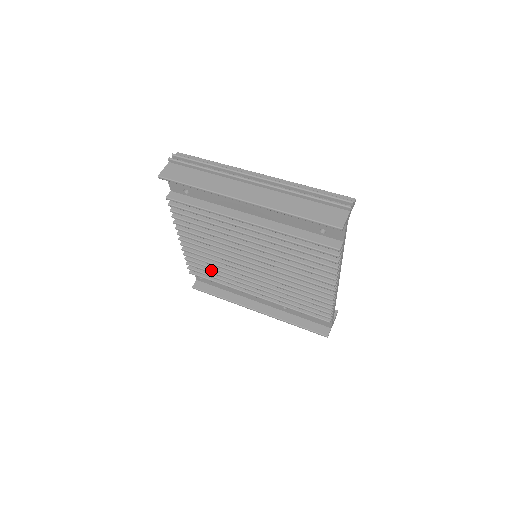
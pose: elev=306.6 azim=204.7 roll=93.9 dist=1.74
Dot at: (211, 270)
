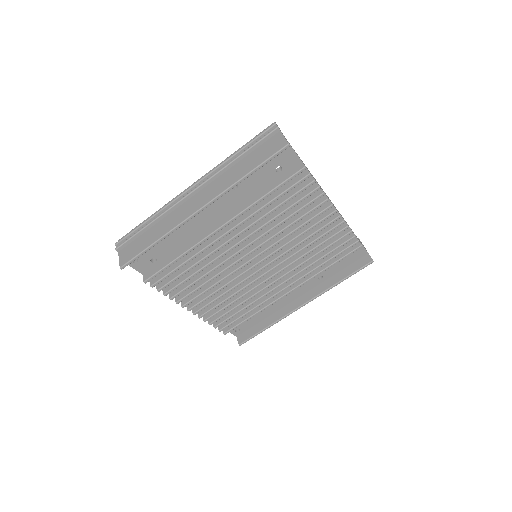
Dot at: (237, 310)
